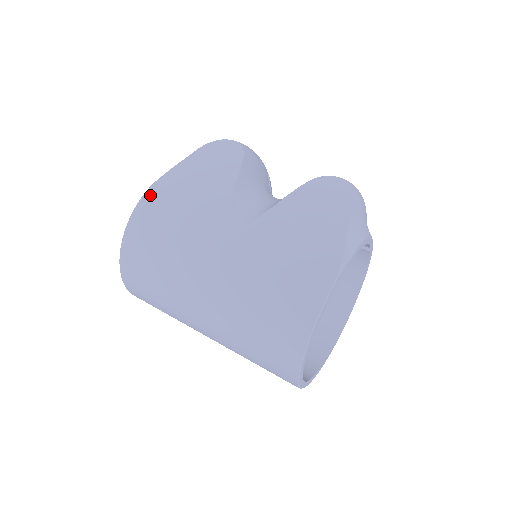
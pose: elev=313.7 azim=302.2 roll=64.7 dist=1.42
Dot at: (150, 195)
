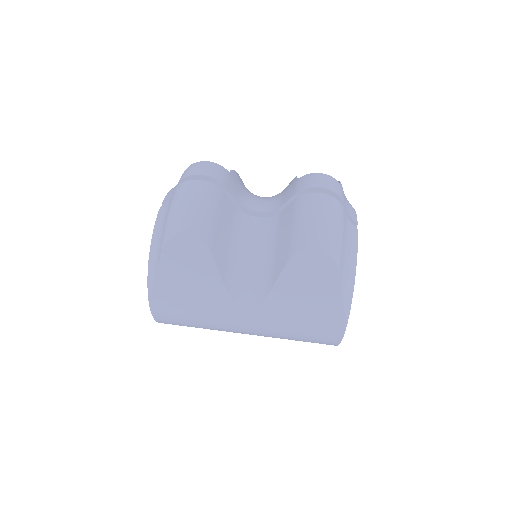
Dot at: (156, 305)
